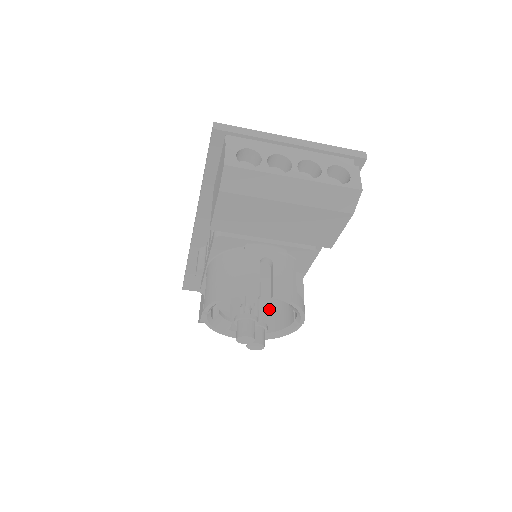
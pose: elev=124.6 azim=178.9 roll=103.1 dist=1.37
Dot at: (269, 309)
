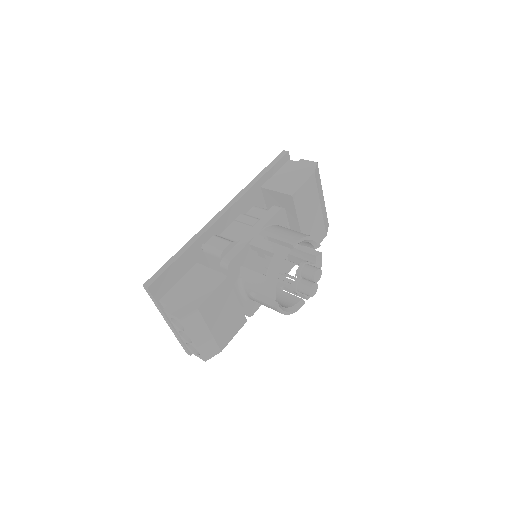
Dot at: occluded
